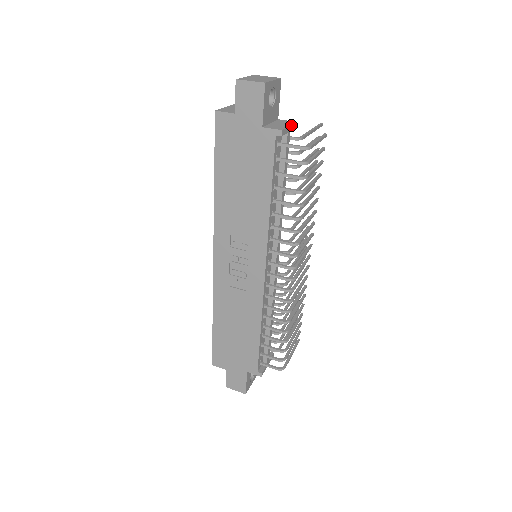
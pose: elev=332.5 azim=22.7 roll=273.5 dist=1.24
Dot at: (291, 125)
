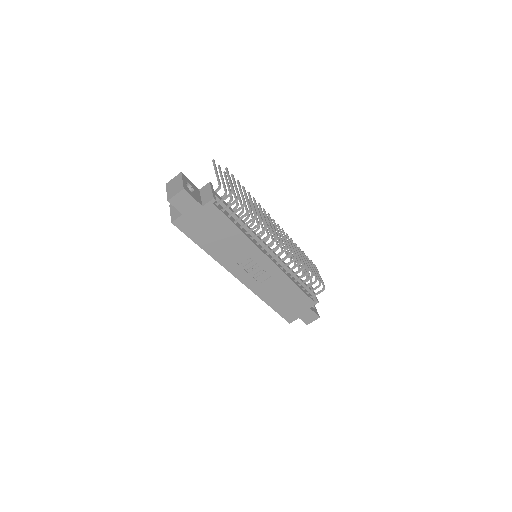
Dot at: (211, 188)
